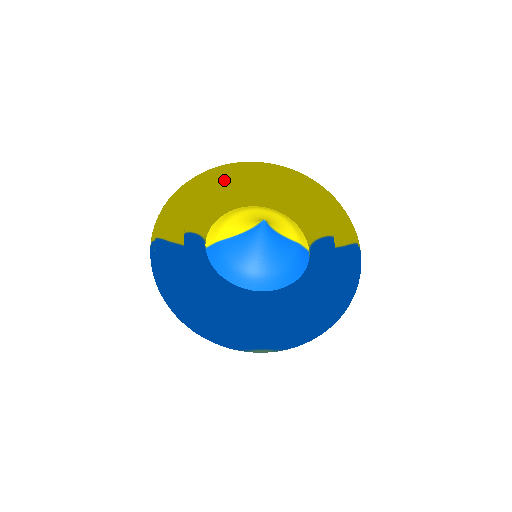
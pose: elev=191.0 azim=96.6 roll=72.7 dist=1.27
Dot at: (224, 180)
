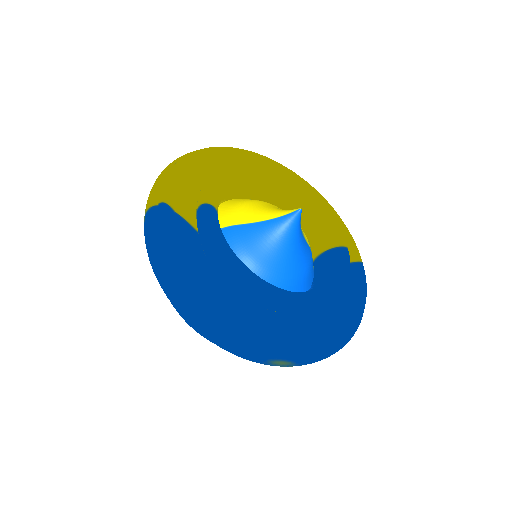
Dot at: (229, 163)
